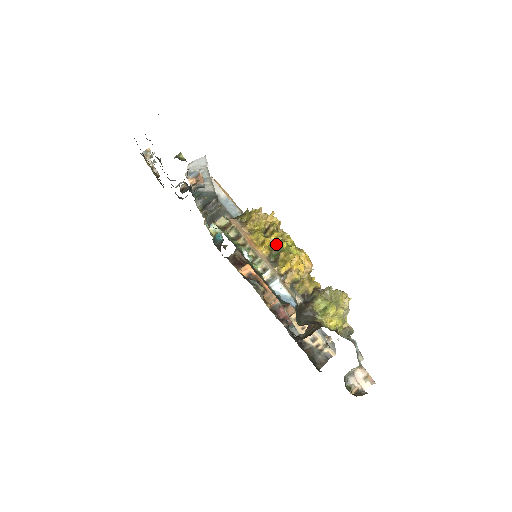
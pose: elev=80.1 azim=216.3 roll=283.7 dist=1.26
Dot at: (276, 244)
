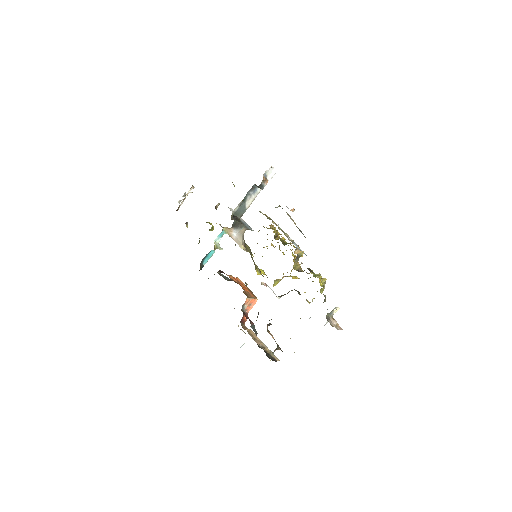
Dot at: (284, 241)
